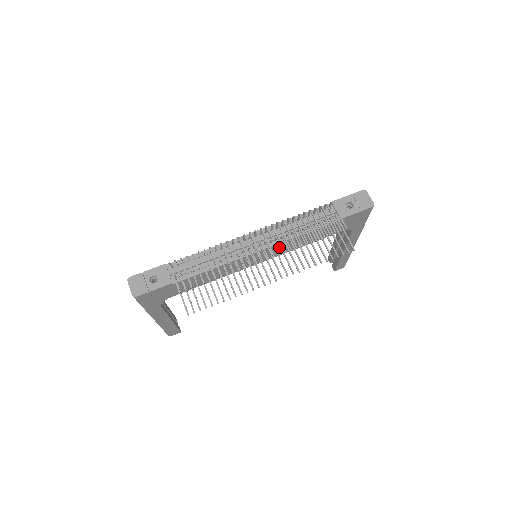
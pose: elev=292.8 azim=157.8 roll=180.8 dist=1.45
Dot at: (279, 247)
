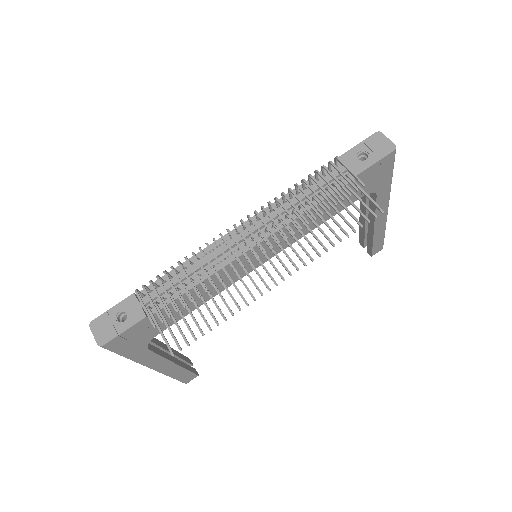
Dot at: occluded
